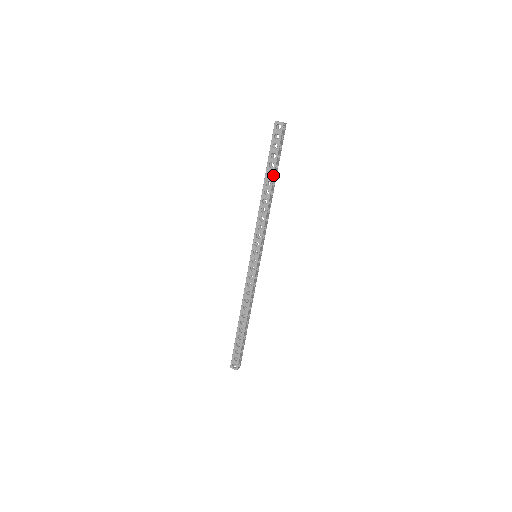
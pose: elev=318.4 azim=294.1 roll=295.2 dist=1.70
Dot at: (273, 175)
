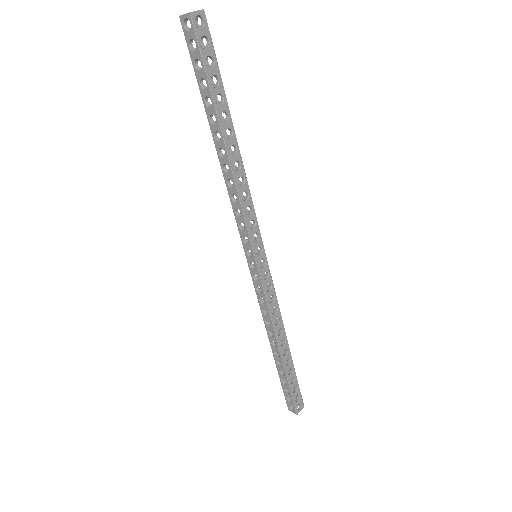
Dot at: (217, 119)
